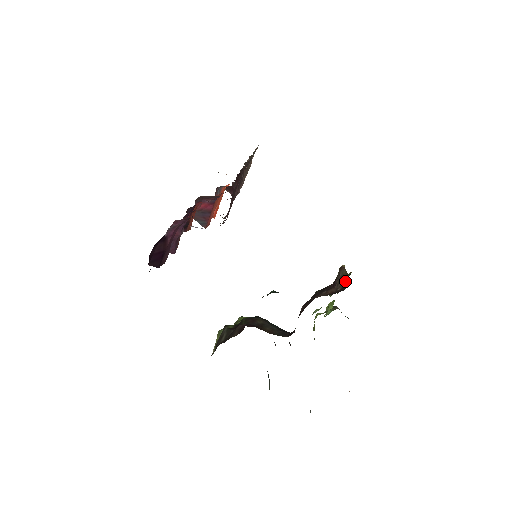
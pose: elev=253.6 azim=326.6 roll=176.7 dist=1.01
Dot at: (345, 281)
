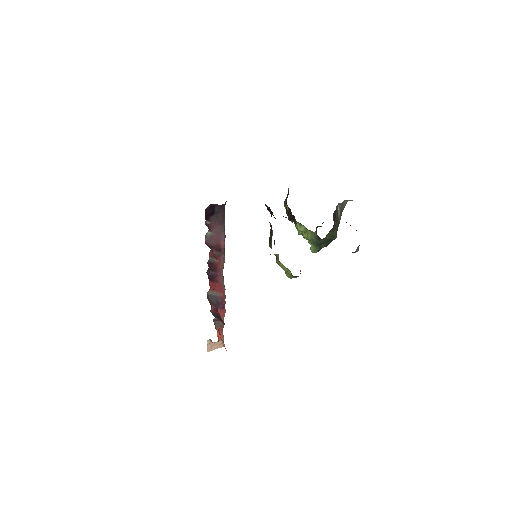
Dot at: (288, 194)
